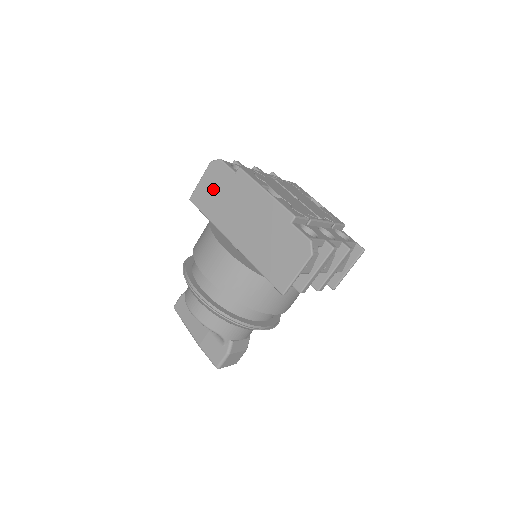
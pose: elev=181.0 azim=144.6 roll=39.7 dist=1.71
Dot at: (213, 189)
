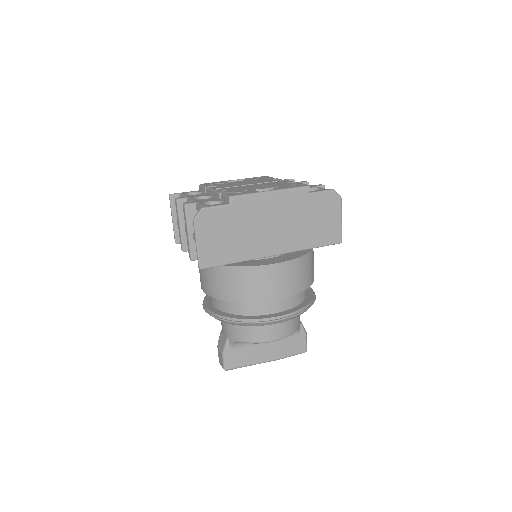
Dot at: (219, 237)
